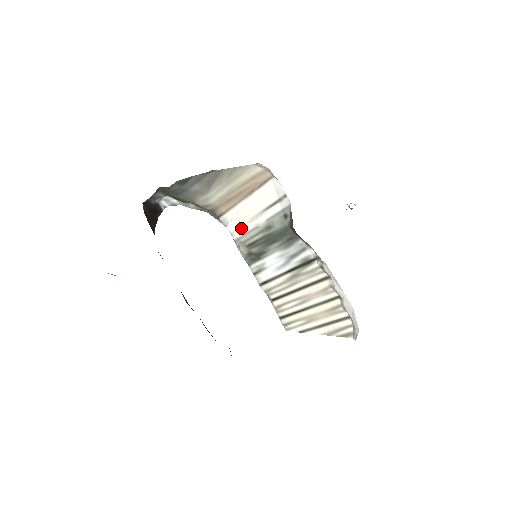
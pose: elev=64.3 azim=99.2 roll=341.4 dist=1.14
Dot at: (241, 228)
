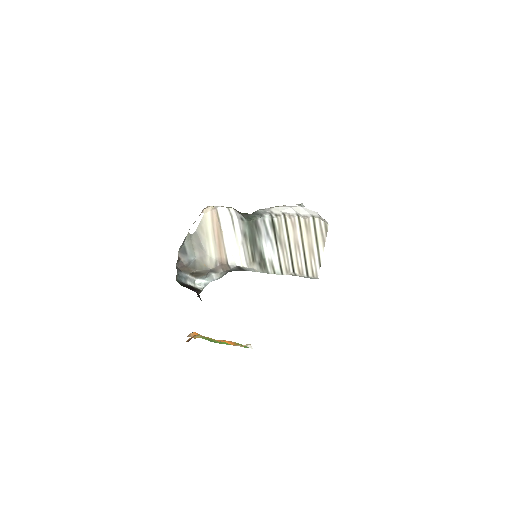
Dot at: (240, 256)
